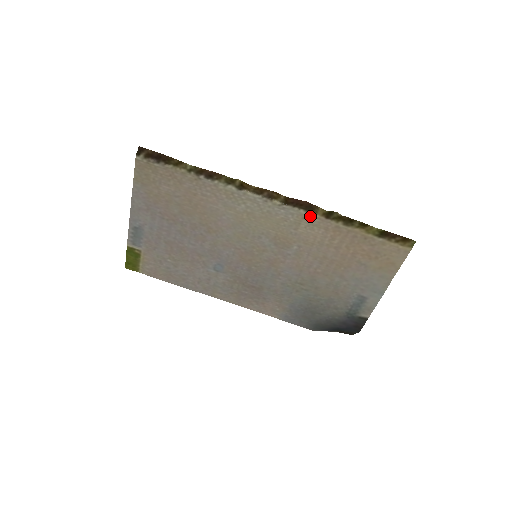
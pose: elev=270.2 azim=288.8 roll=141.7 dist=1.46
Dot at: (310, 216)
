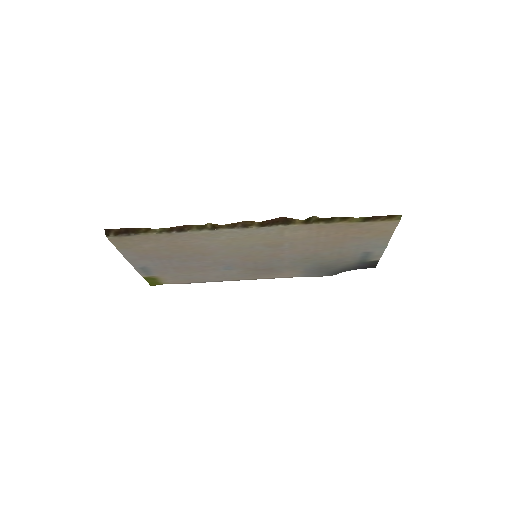
Dot at: (290, 226)
